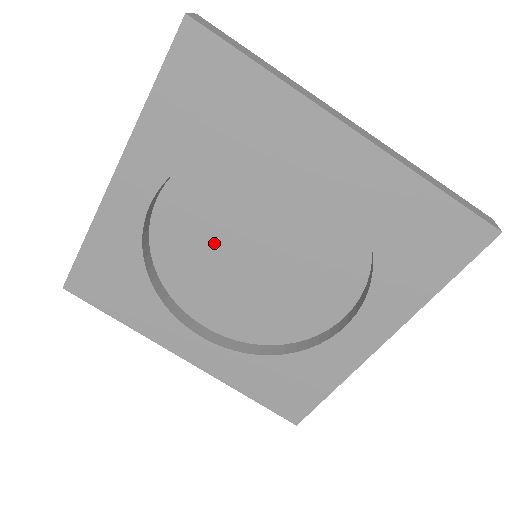
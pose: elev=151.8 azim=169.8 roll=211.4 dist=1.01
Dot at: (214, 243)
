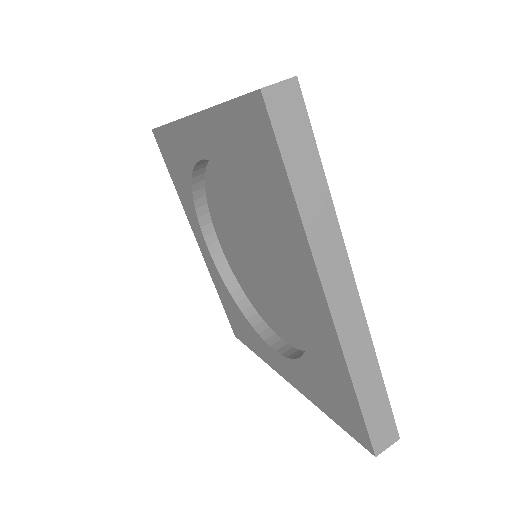
Dot at: (238, 218)
